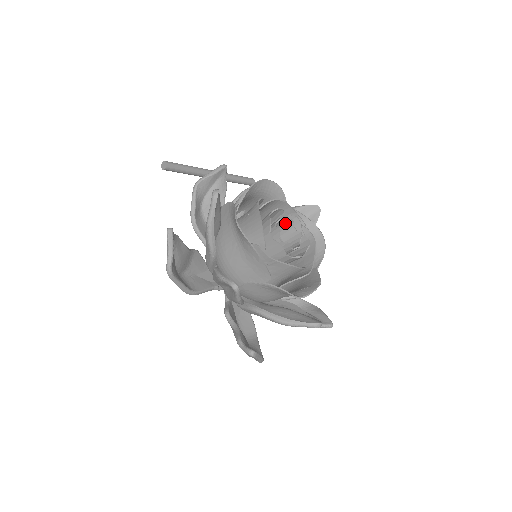
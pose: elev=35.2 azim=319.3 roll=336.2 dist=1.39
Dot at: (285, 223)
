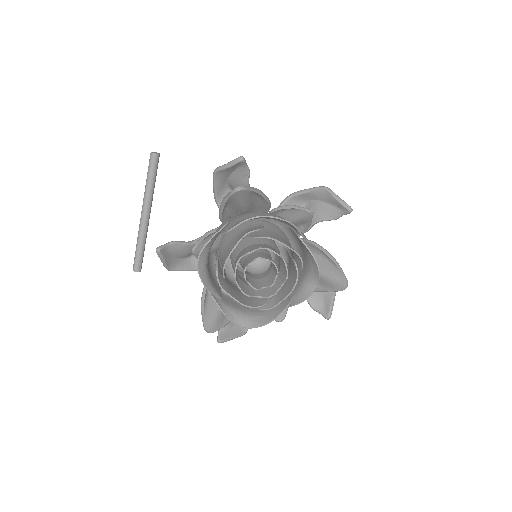
Dot at: occluded
